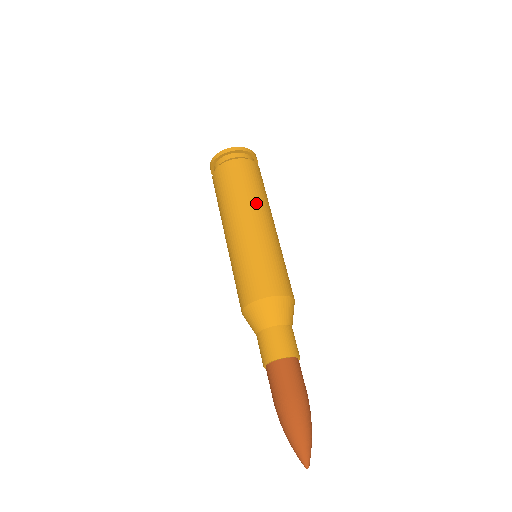
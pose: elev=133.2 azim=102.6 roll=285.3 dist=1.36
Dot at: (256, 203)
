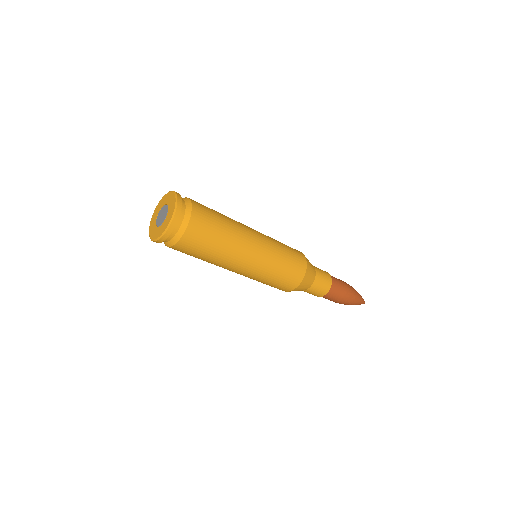
Dot at: (235, 246)
